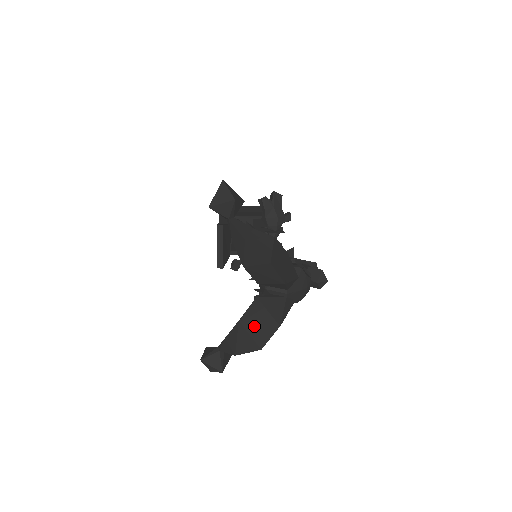
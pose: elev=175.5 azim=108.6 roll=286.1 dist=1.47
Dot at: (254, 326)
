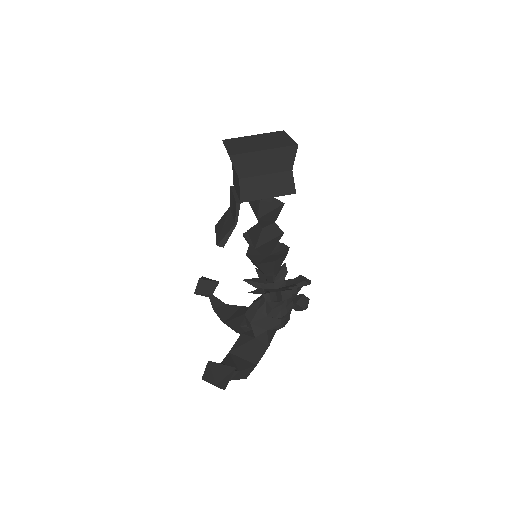
Dot at: (234, 329)
